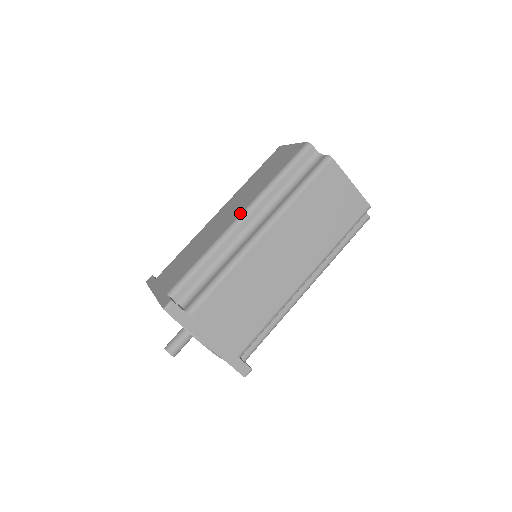
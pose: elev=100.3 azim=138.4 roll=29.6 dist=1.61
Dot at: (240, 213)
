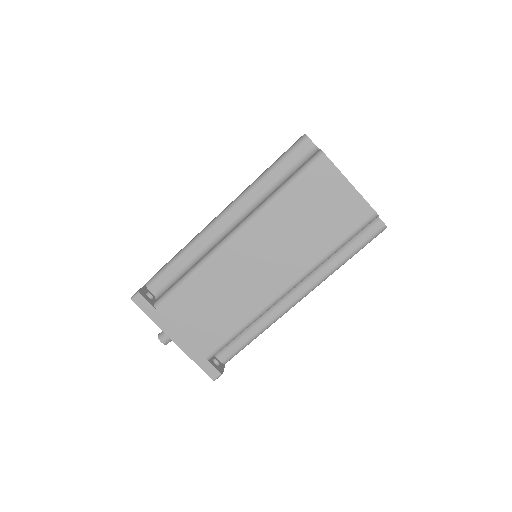
Dot at: (223, 210)
